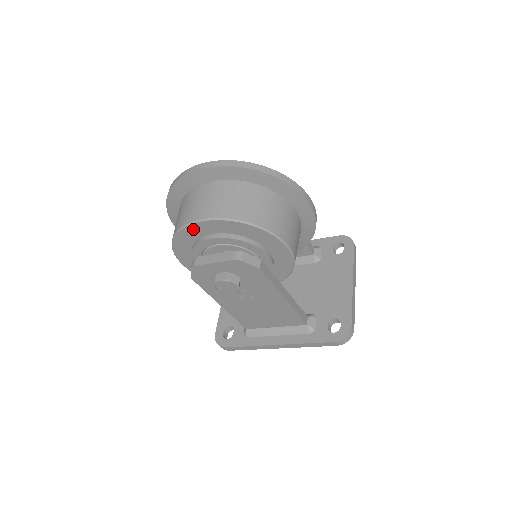
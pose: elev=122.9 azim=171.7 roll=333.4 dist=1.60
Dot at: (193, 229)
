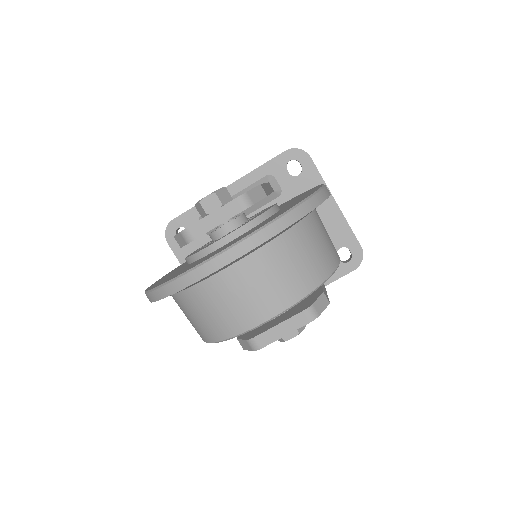
Dot at: occluded
